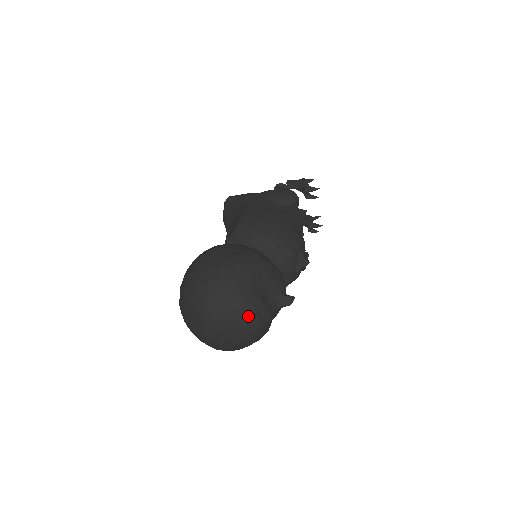
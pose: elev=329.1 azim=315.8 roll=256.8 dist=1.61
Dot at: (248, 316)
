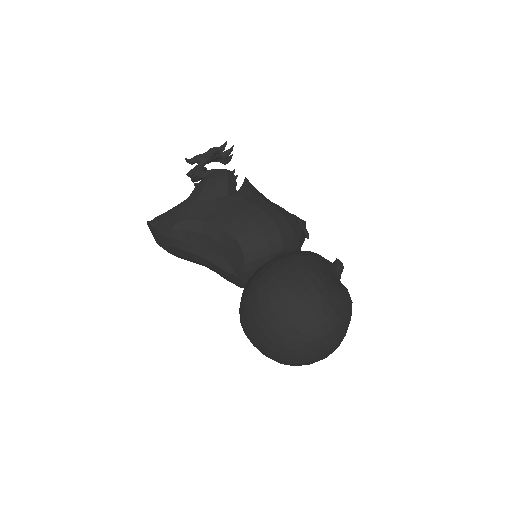
Dot at: (350, 309)
